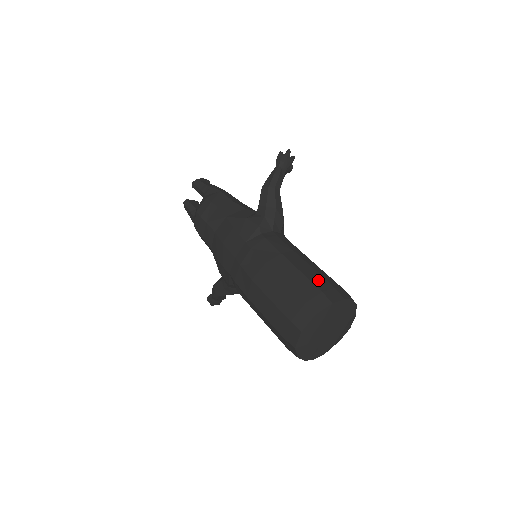
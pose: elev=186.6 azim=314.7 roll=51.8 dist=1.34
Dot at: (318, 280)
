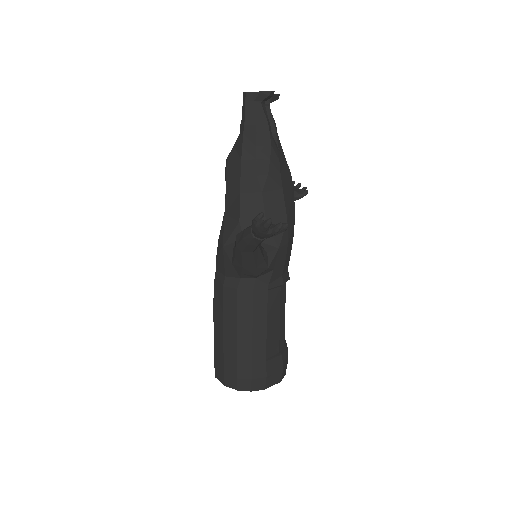
Dot at: (230, 363)
